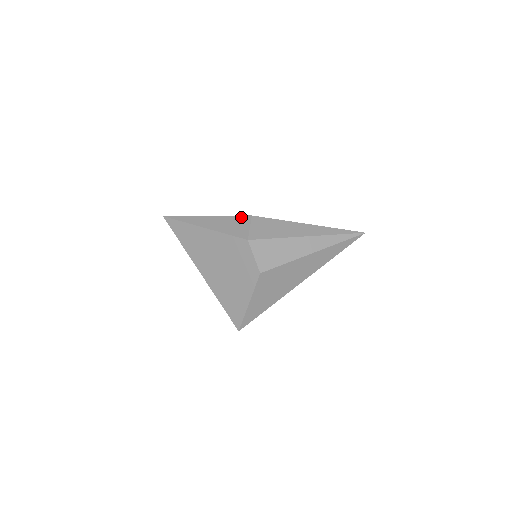
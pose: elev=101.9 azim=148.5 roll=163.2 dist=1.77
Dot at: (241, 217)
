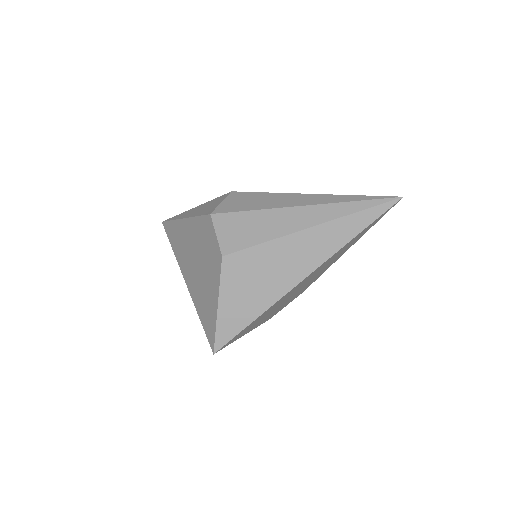
Dot at: (221, 196)
